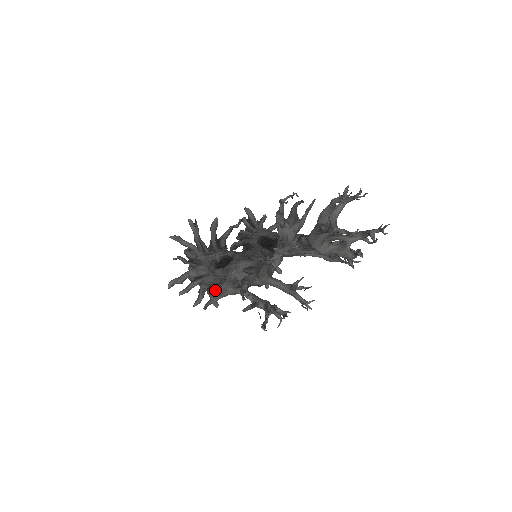
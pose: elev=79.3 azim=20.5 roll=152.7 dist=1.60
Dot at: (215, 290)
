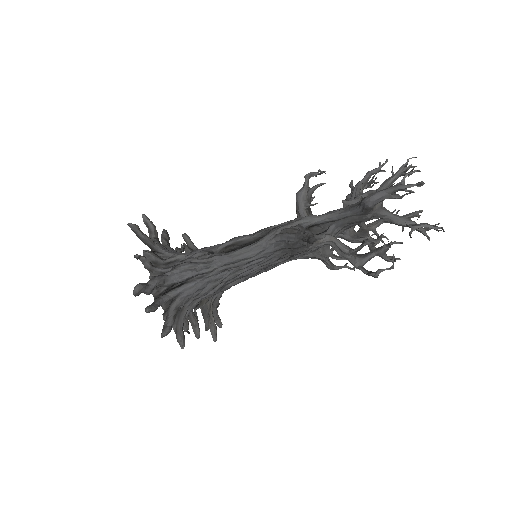
Dot at: (182, 318)
